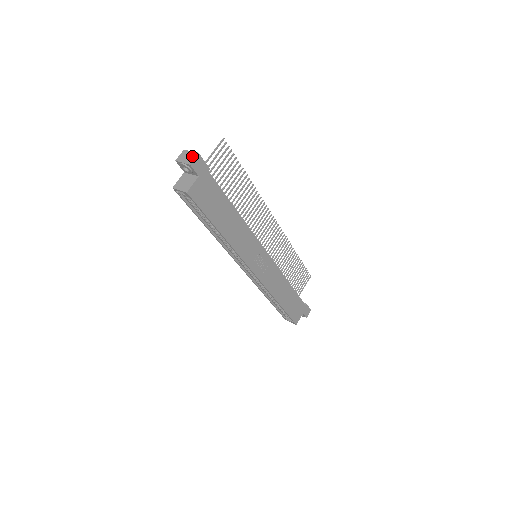
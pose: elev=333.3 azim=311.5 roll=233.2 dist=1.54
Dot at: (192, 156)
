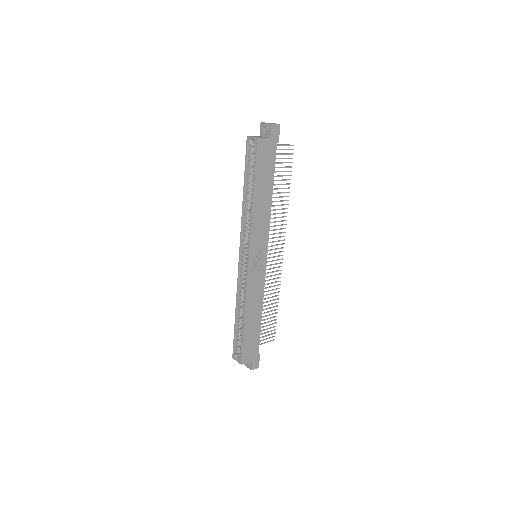
Dot at: (275, 123)
